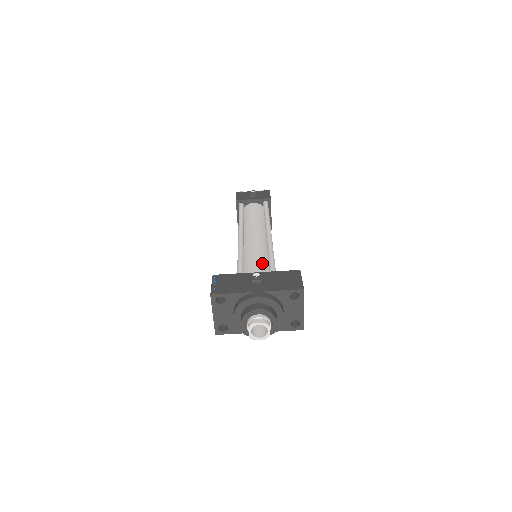
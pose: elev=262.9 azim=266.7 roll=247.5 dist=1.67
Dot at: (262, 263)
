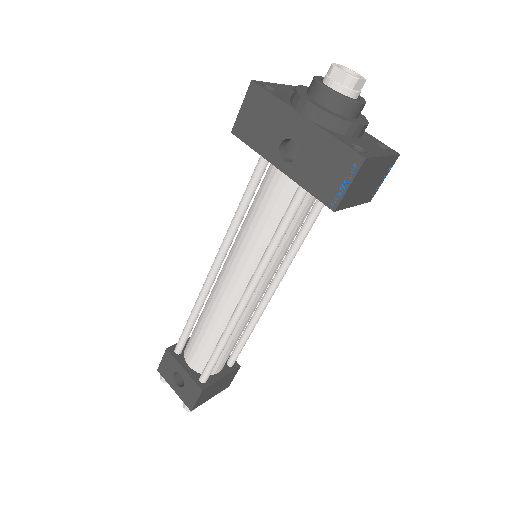
Dot at: occluded
